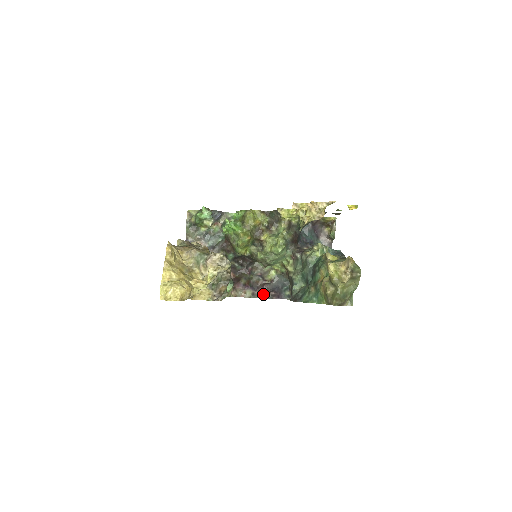
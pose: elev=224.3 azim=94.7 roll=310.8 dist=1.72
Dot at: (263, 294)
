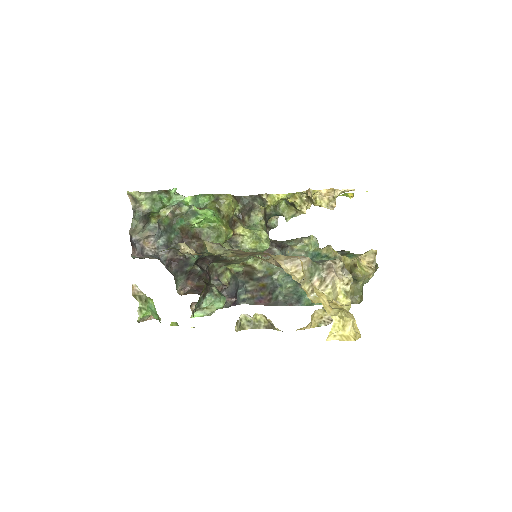
Dot at: occluded
